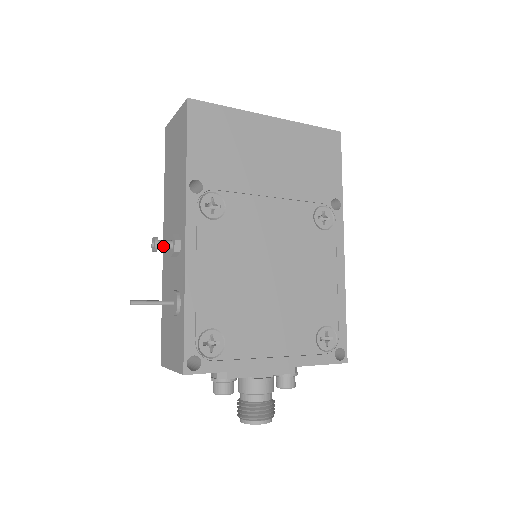
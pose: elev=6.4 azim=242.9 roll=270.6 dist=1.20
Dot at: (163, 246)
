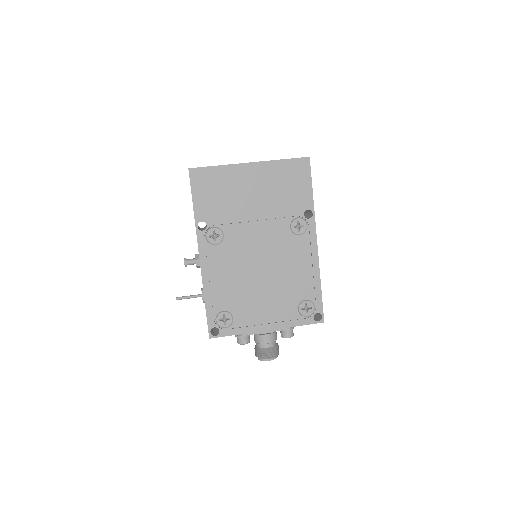
Dot at: (190, 263)
